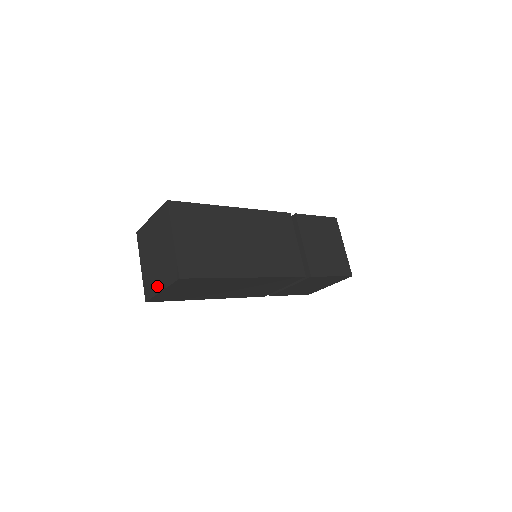
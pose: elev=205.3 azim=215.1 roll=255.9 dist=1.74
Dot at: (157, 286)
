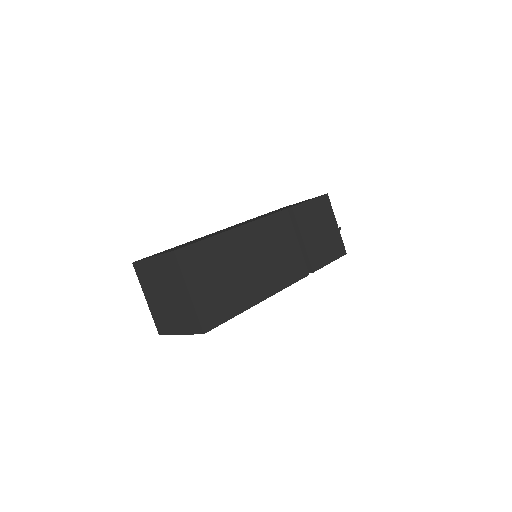
Dot at: (187, 301)
